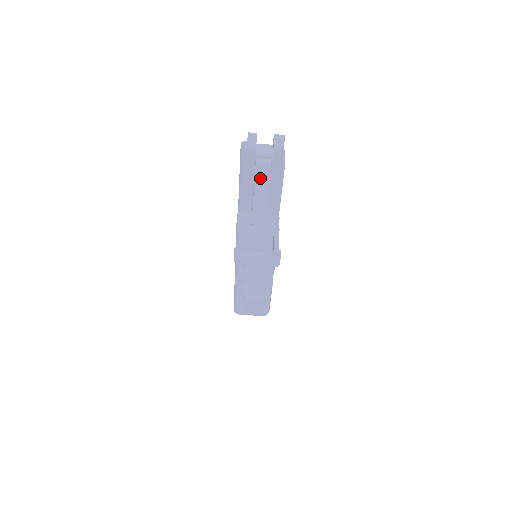
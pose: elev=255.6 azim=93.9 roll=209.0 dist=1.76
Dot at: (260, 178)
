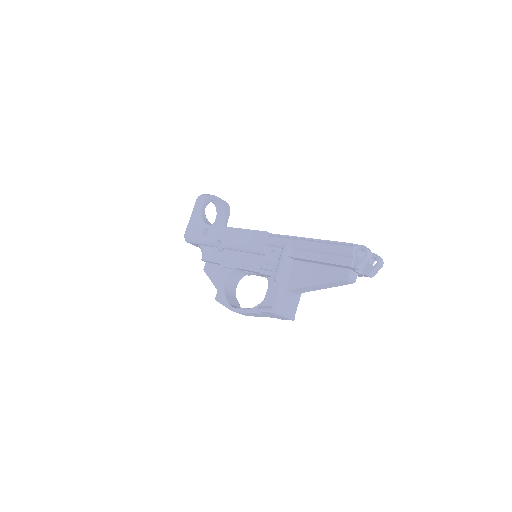
Dot at: (338, 283)
